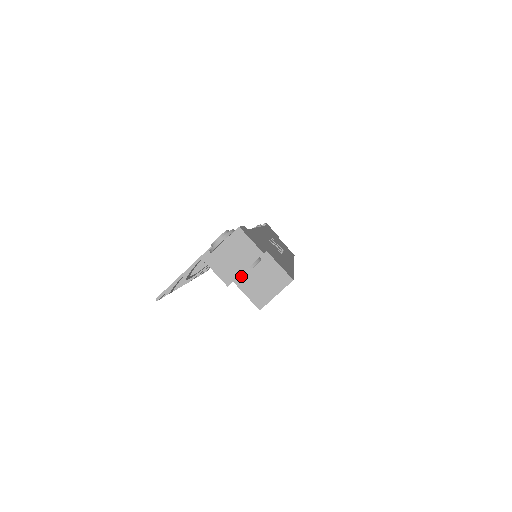
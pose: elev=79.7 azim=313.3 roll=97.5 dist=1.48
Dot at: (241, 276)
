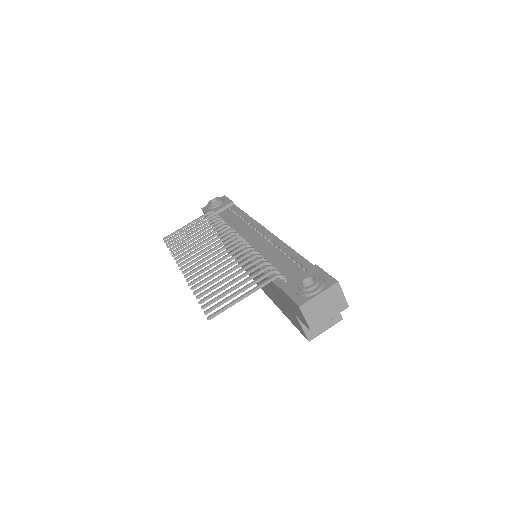
Dot at: (323, 322)
